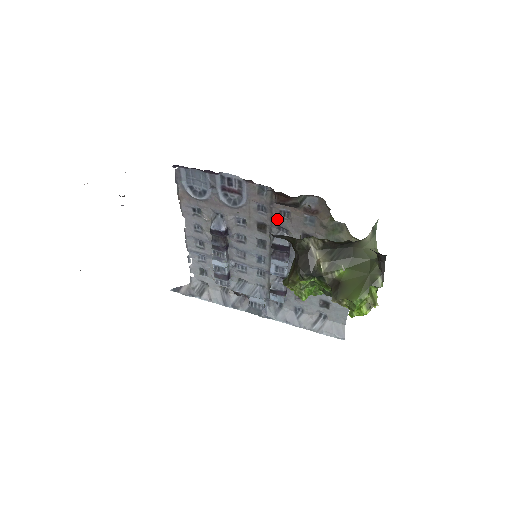
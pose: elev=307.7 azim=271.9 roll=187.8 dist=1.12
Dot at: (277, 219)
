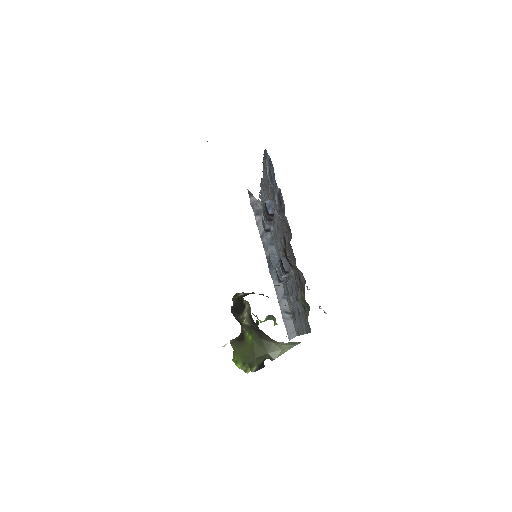
Dot at: (290, 252)
